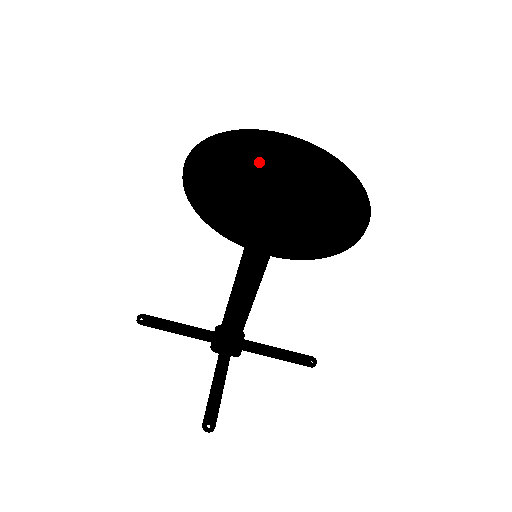
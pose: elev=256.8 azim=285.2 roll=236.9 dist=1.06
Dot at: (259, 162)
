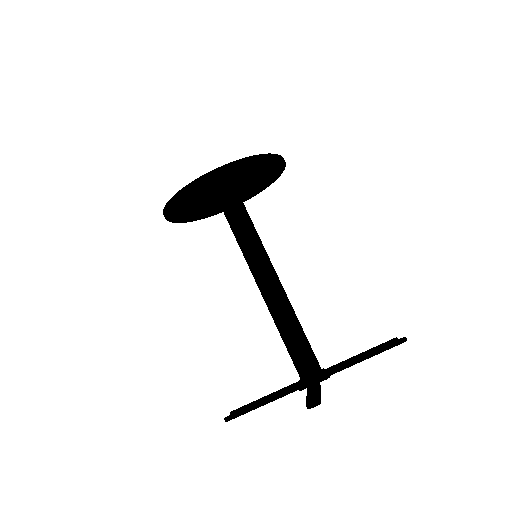
Dot at: occluded
